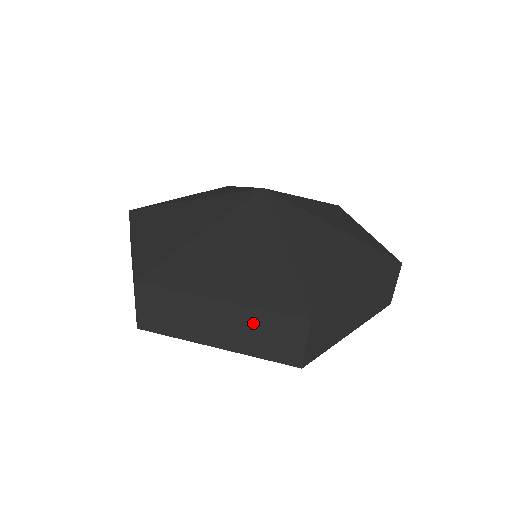
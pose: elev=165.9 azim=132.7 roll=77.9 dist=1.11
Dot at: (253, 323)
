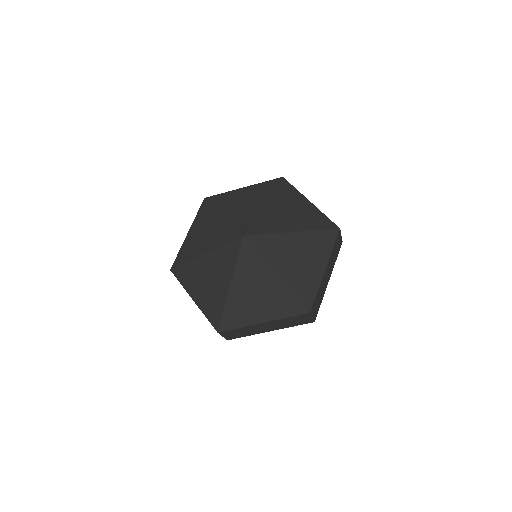
Dot at: (283, 322)
